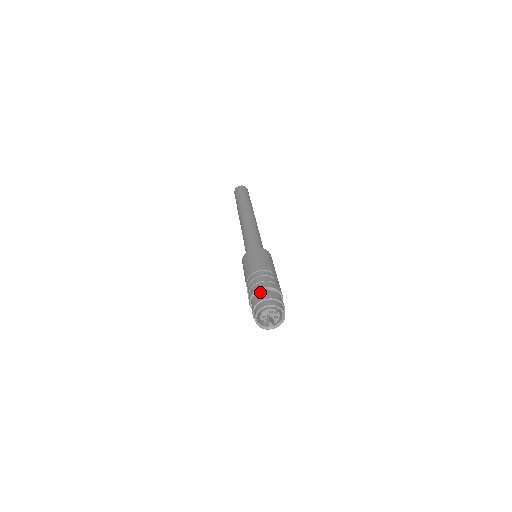
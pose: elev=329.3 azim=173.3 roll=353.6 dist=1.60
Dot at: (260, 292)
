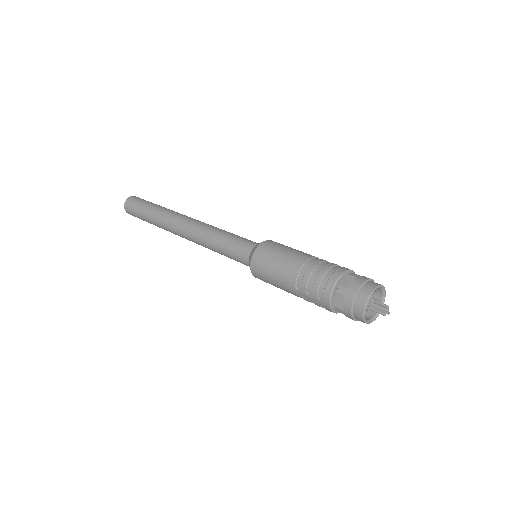
Dot at: (347, 276)
